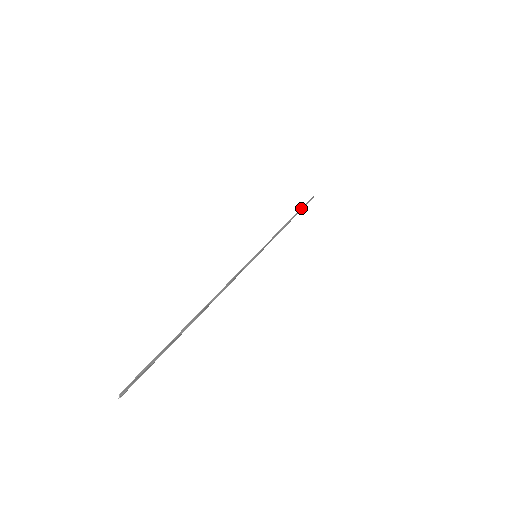
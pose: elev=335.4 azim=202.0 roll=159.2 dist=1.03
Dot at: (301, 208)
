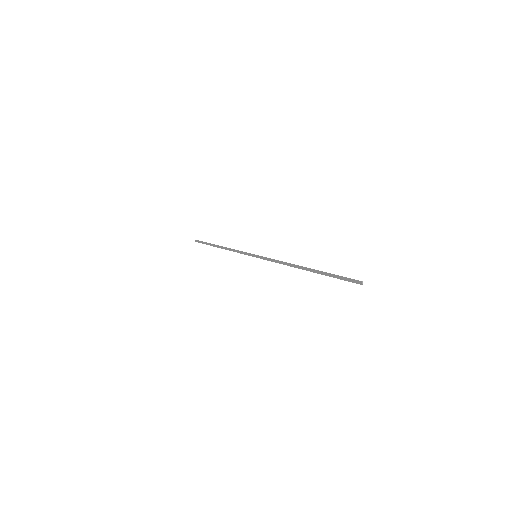
Dot at: (209, 243)
